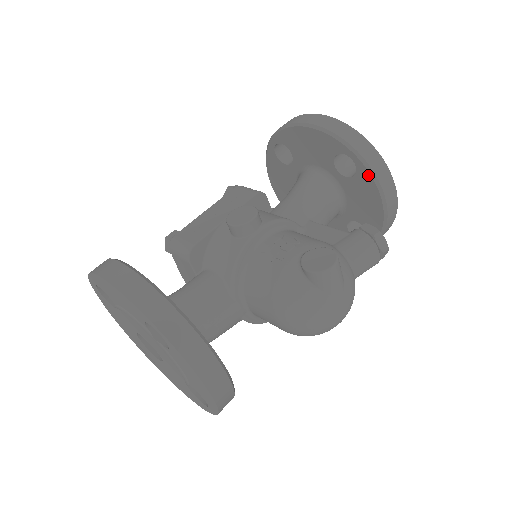
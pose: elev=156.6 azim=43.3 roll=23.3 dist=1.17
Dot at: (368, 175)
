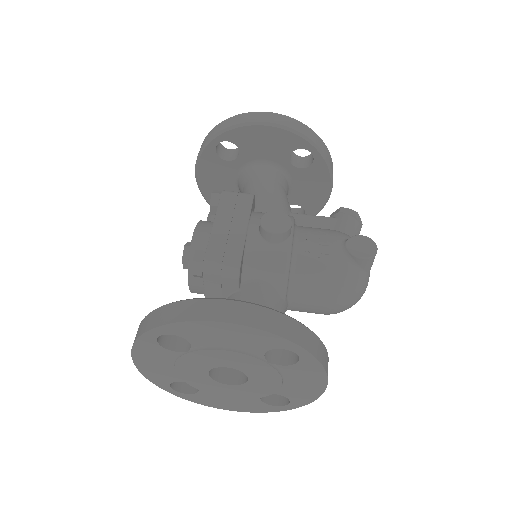
Dot at: (324, 165)
